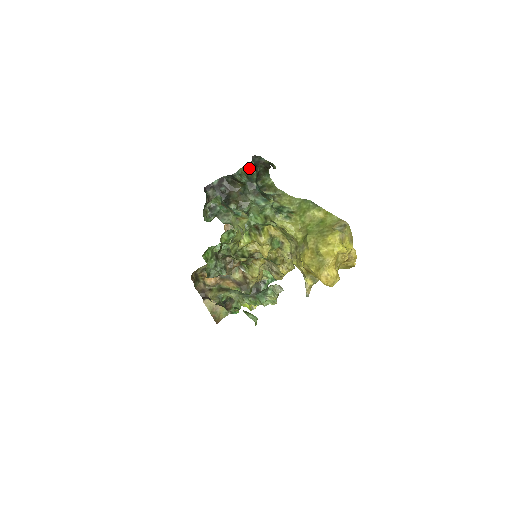
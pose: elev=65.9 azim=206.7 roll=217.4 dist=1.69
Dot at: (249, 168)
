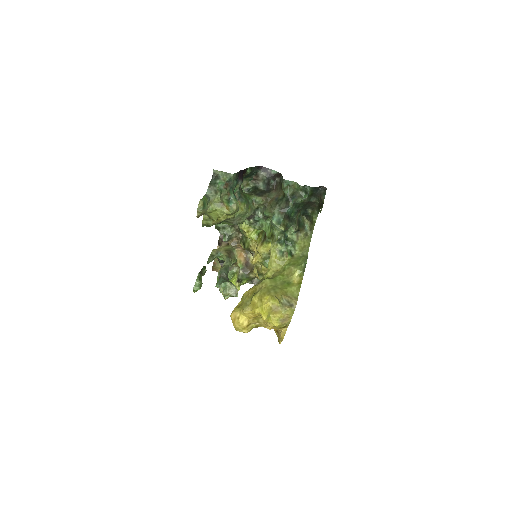
Dot at: (304, 189)
